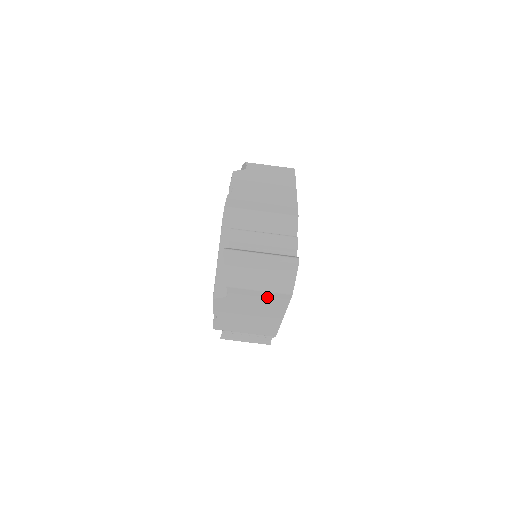
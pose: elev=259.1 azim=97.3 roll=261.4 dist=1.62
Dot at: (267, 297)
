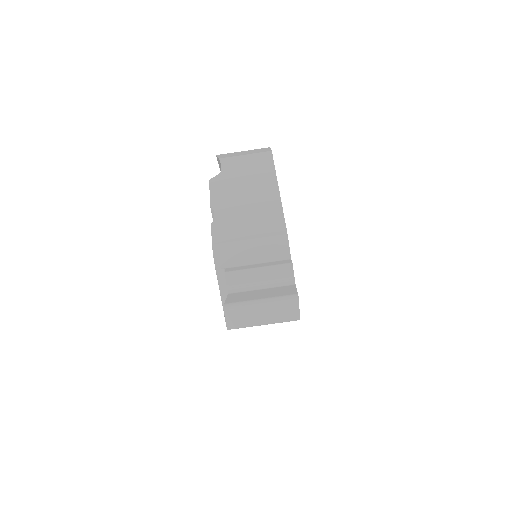
Dot at: occluded
